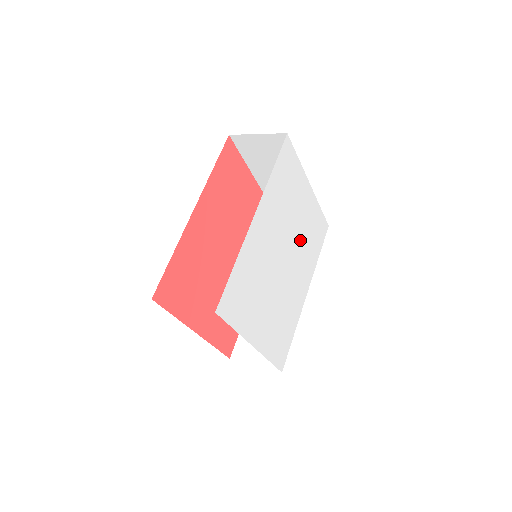
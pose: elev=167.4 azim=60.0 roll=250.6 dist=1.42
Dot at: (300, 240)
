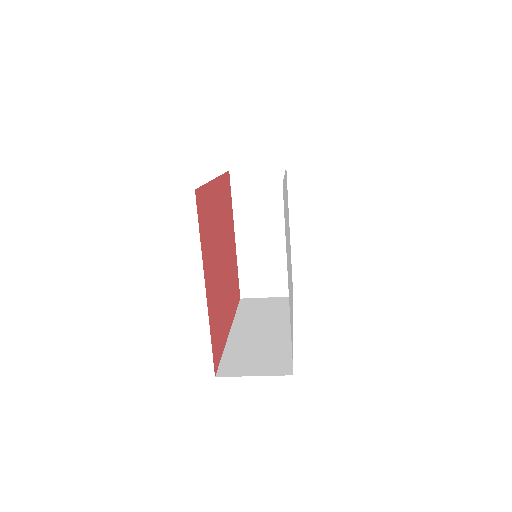
Dot at: (290, 263)
